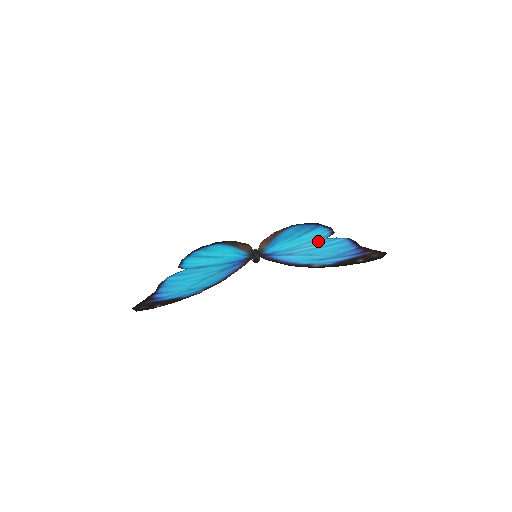
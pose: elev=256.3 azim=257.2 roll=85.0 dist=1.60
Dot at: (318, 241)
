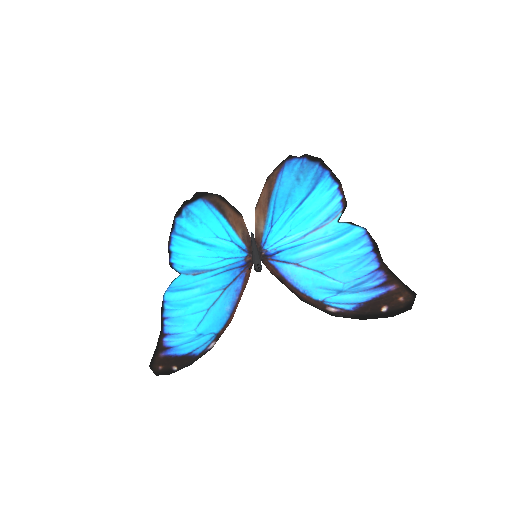
Dot at: (328, 229)
